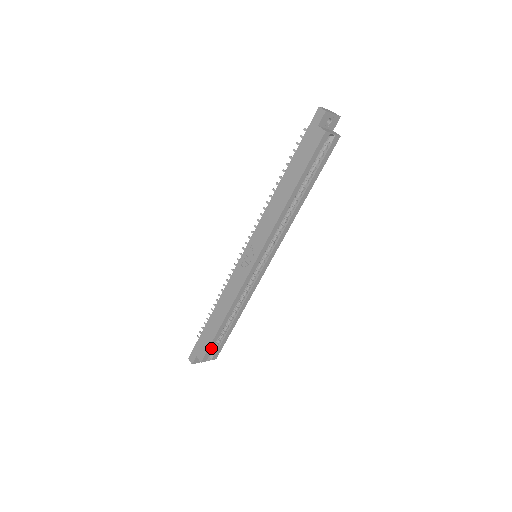
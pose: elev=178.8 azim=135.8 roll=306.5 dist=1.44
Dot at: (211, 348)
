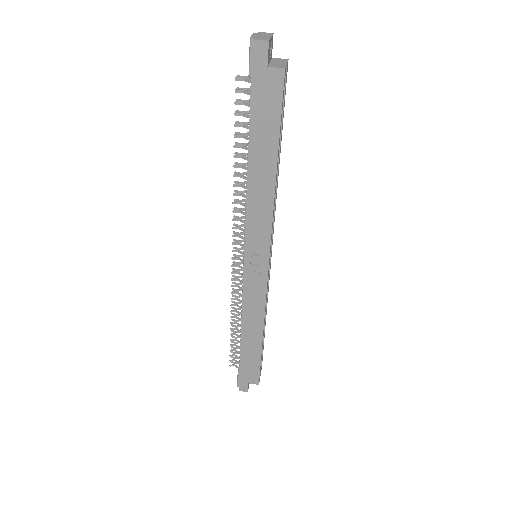
Dot at: (260, 366)
